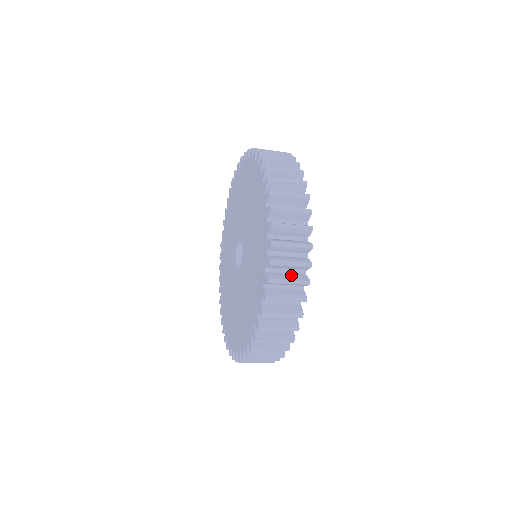
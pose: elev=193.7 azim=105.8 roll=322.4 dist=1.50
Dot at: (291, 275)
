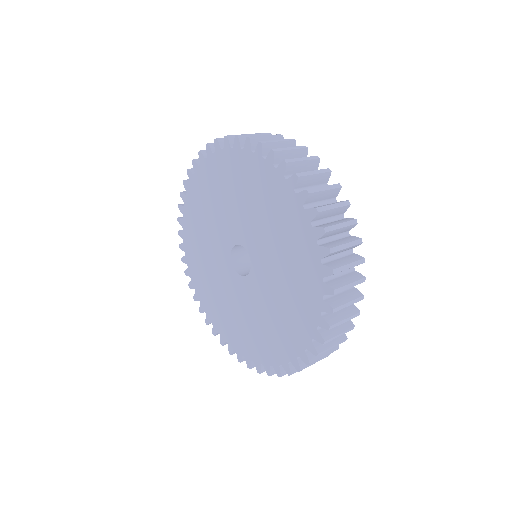
Dot at: (346, 294)
